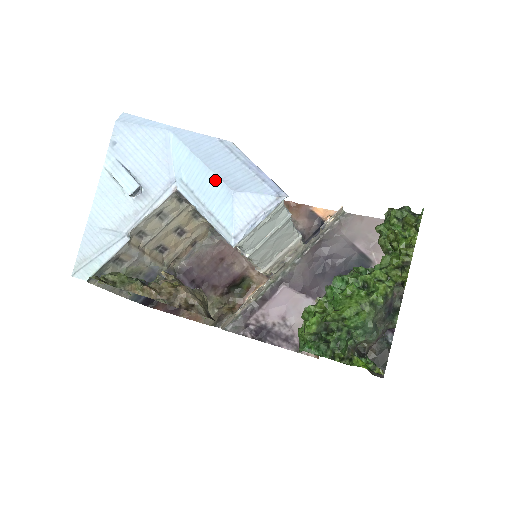
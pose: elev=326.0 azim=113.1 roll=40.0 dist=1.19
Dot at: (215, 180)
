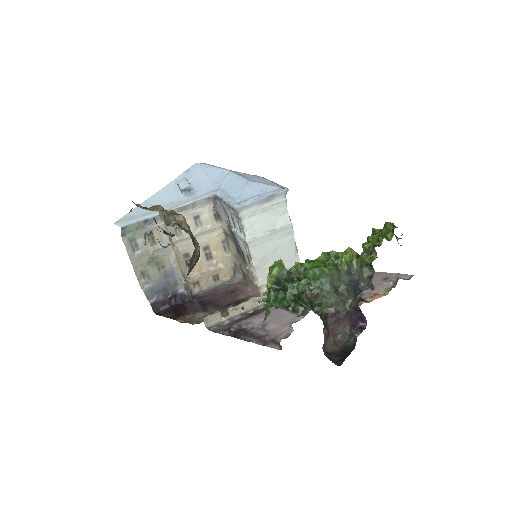
Dot at: (241, 180)
